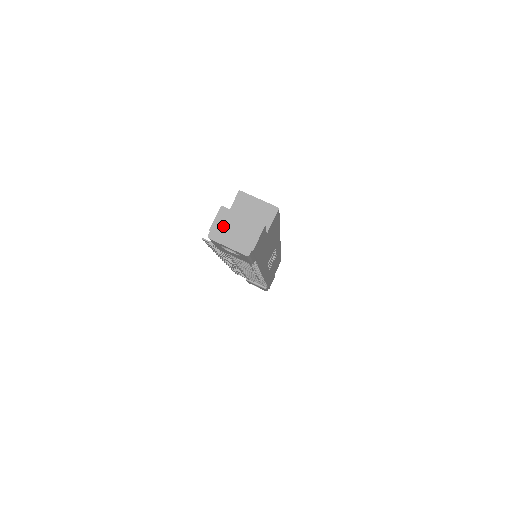
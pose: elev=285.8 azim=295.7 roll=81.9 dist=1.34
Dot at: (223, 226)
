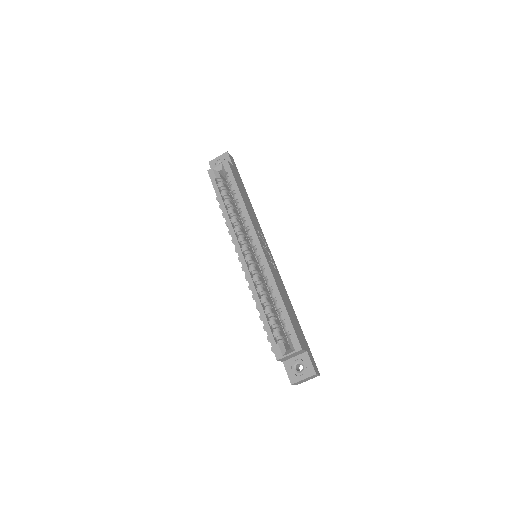
Dot at: occluded
